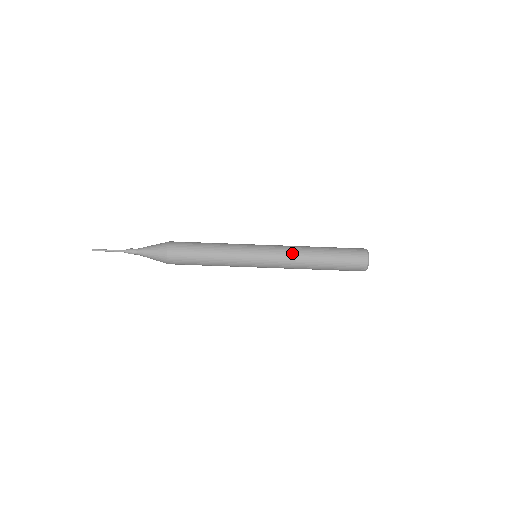
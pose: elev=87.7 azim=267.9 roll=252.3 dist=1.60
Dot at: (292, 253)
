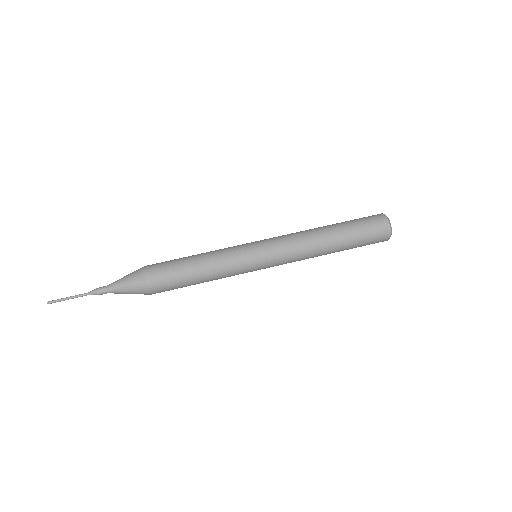
Dot at: (298, 236)
